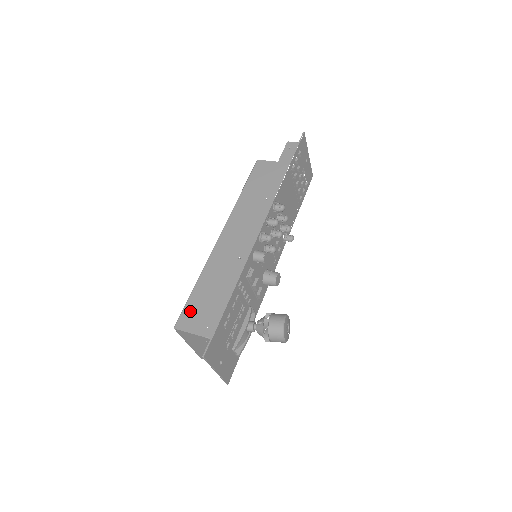
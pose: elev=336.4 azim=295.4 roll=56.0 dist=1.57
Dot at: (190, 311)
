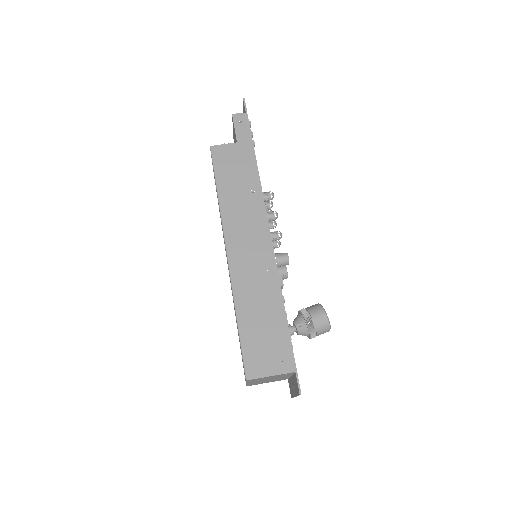
Dot at: (252, 353)
